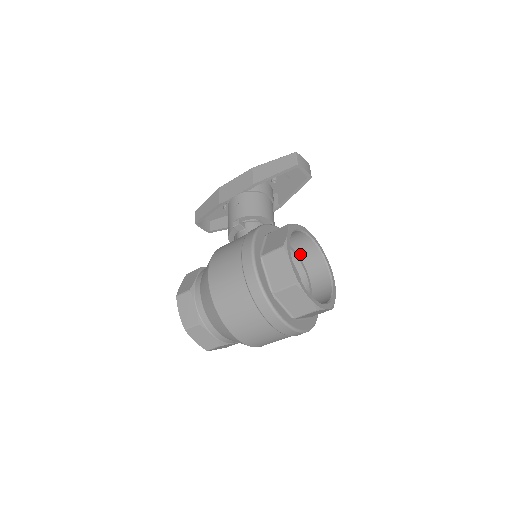
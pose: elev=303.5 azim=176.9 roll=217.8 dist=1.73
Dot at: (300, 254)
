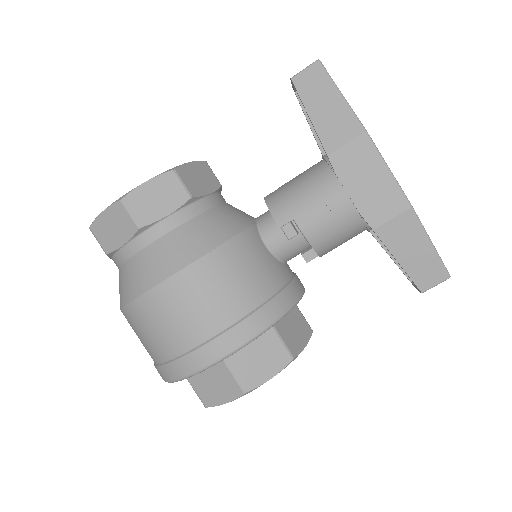
Dot at: occluded
